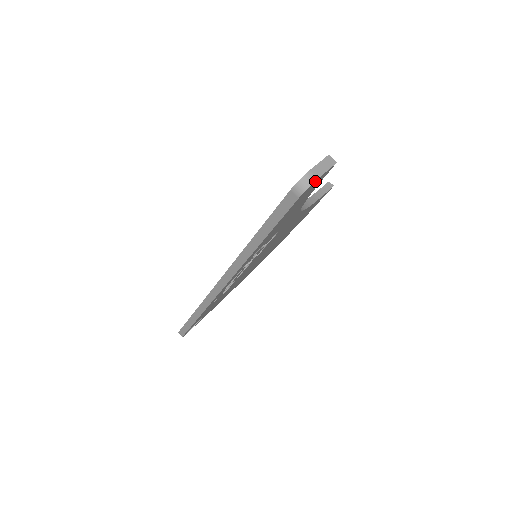
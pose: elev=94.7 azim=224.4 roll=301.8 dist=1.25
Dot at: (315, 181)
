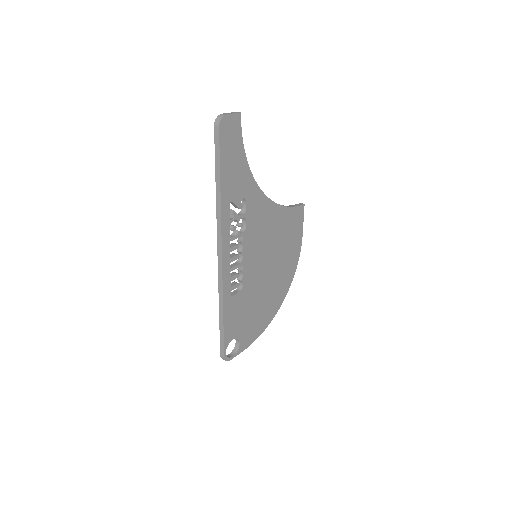
Dot at: (226, 116)
